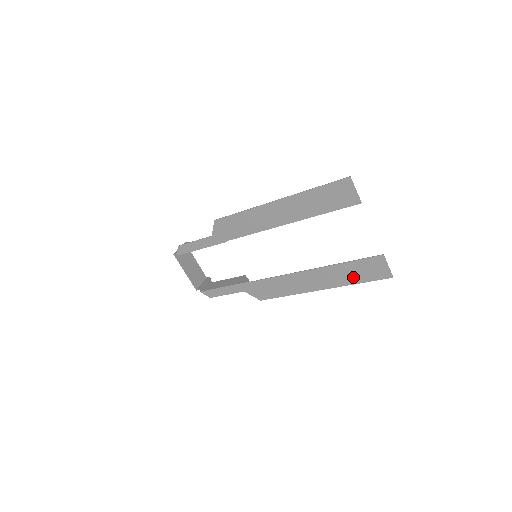
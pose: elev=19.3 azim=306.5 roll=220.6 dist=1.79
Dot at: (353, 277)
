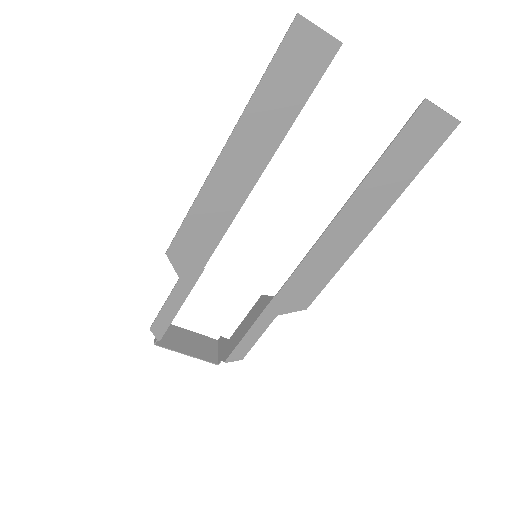
Dot at: (404, 171)
